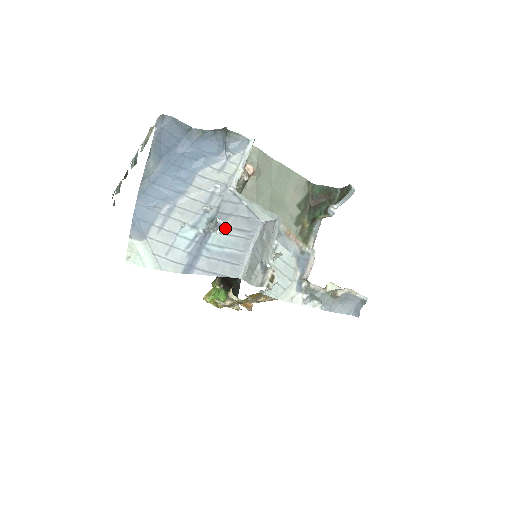
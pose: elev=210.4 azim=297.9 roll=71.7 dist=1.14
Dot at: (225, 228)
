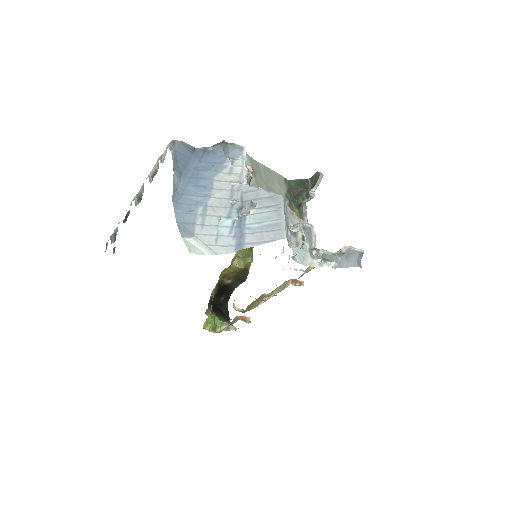
Dot at: (255, 210)
